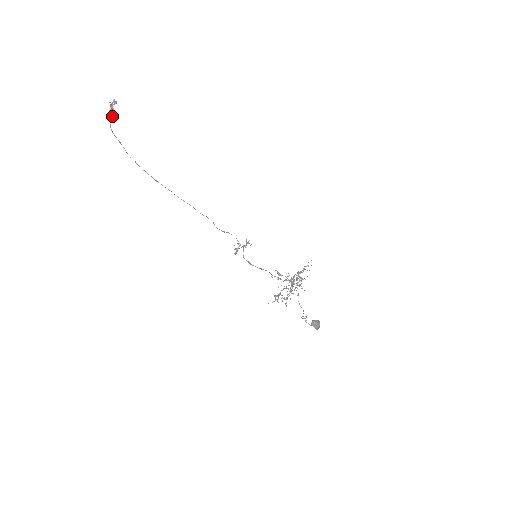
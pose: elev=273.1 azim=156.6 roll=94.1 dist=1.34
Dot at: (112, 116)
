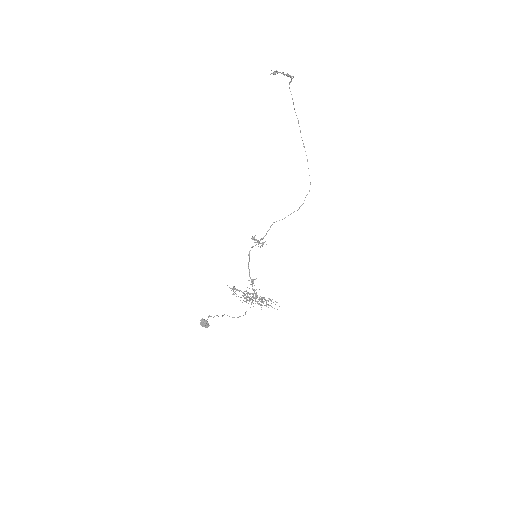
Dot at: occluded
